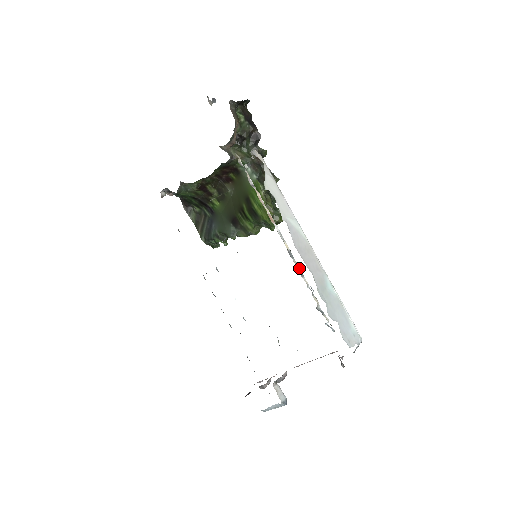
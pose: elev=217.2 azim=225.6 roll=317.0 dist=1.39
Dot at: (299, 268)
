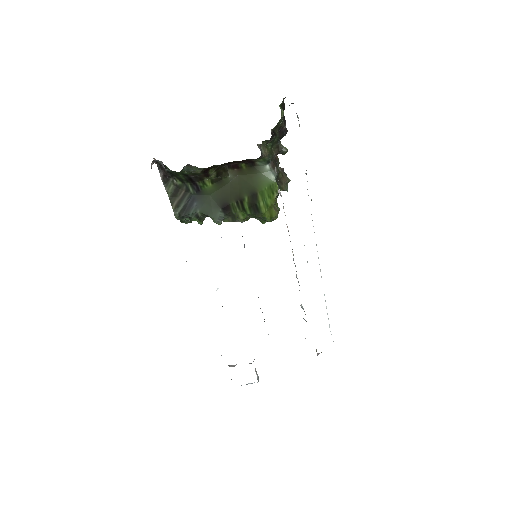
Dot at: occluded
